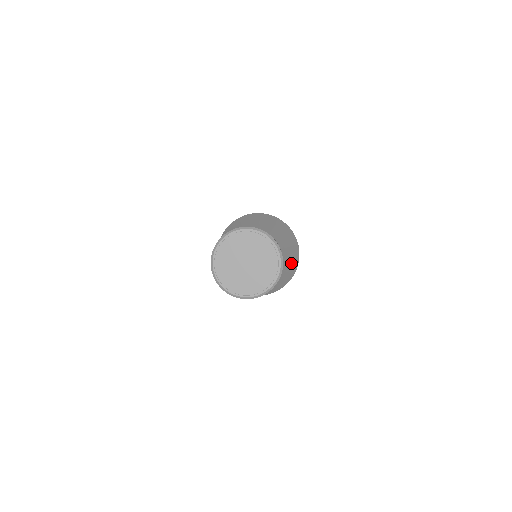
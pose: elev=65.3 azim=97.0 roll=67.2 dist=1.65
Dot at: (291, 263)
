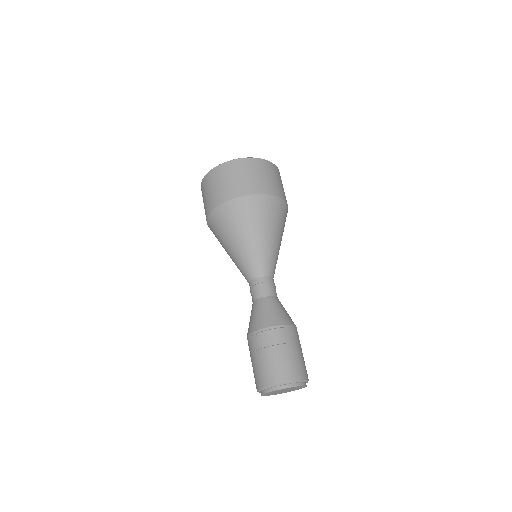
Dot at: (284, 224)
